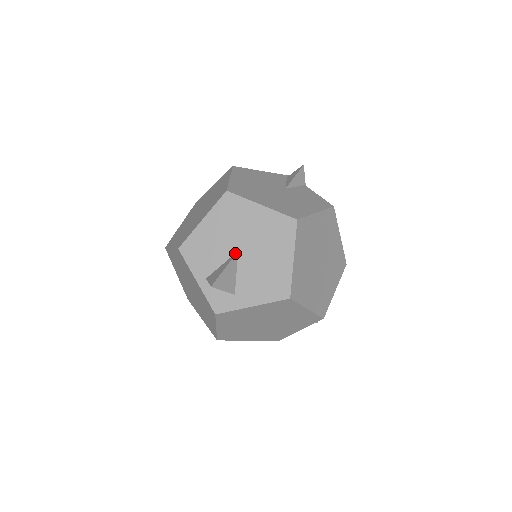
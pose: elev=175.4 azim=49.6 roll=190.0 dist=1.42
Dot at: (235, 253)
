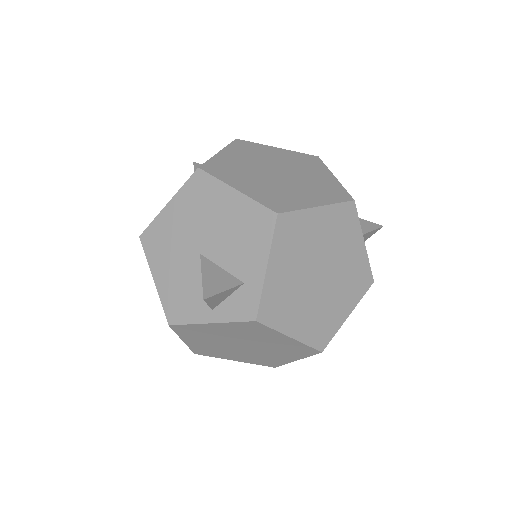
Dot at: (200, 259)
